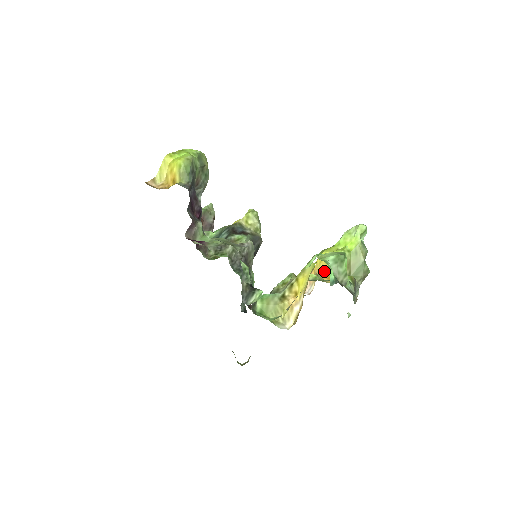
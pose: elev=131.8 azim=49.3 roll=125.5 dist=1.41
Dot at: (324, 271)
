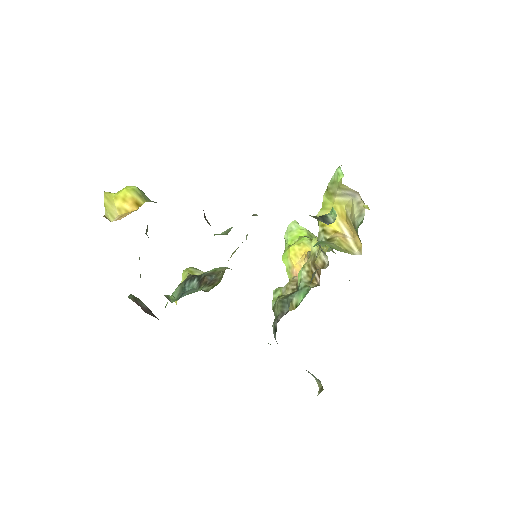
Dot at: occluded
